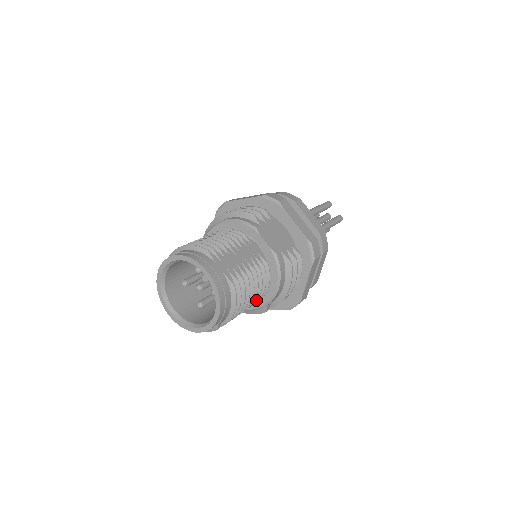
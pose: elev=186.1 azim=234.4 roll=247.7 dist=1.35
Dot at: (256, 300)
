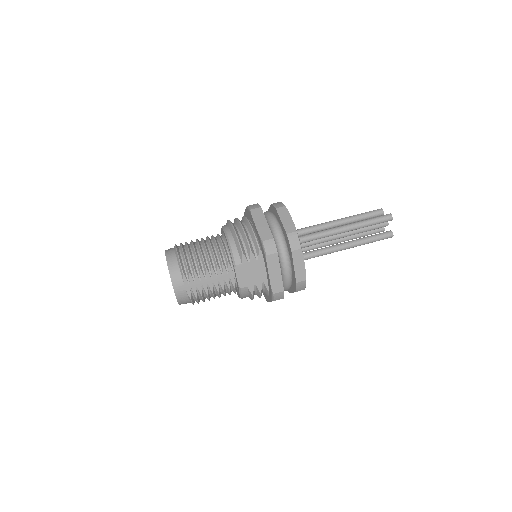
Dot at: occluded
